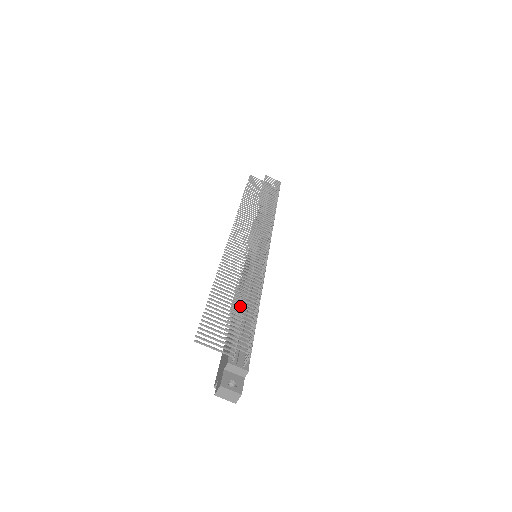
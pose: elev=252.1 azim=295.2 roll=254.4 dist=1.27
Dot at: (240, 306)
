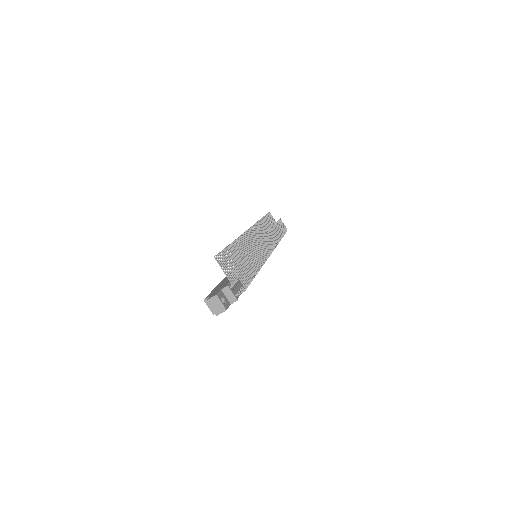
Dot at: (248, 263)
